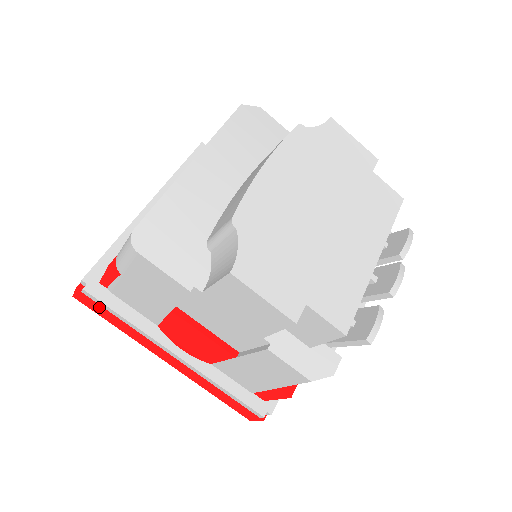
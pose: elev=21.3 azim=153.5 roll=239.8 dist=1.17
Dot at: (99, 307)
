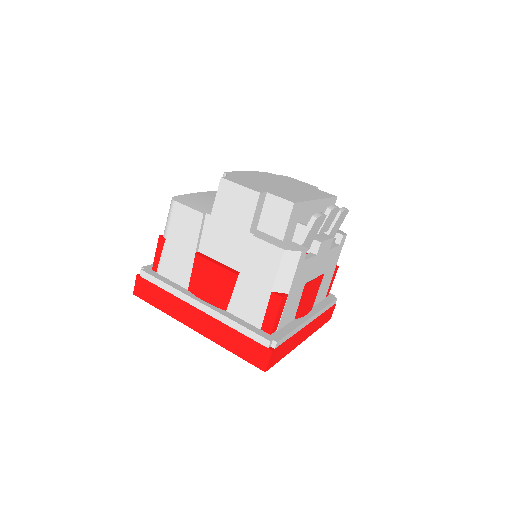
Dot at: (150, 287)
